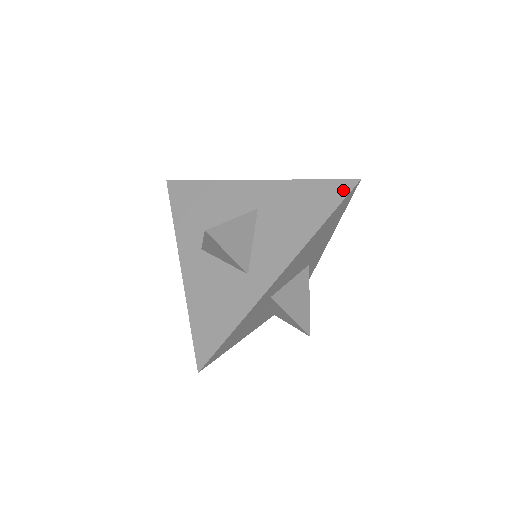
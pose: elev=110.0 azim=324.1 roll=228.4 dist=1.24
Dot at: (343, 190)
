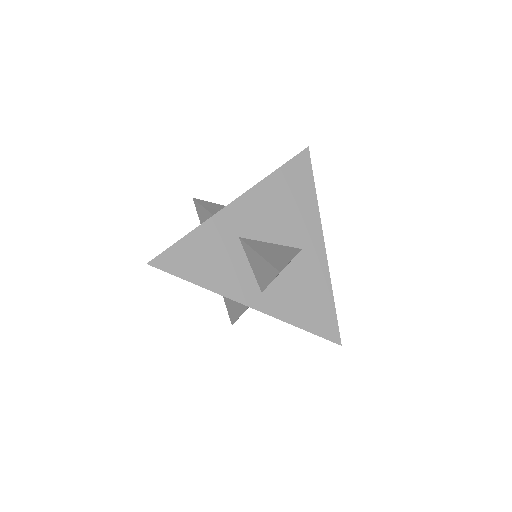
Dot at: (297, 157)
